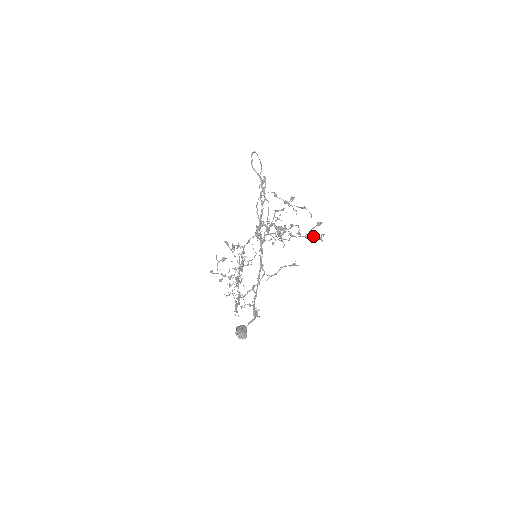
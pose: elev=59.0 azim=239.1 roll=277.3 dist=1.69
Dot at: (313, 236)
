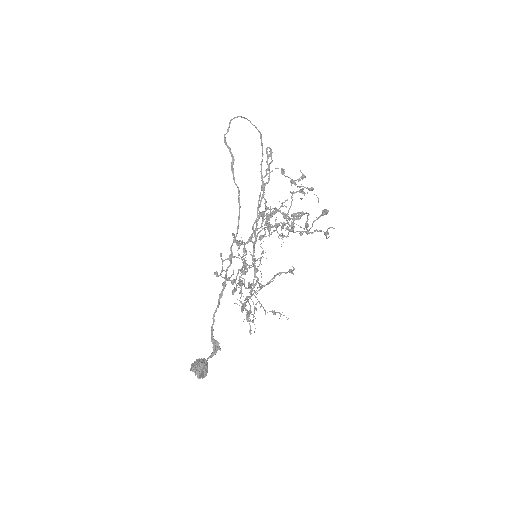
Dot at: (315, 231)
